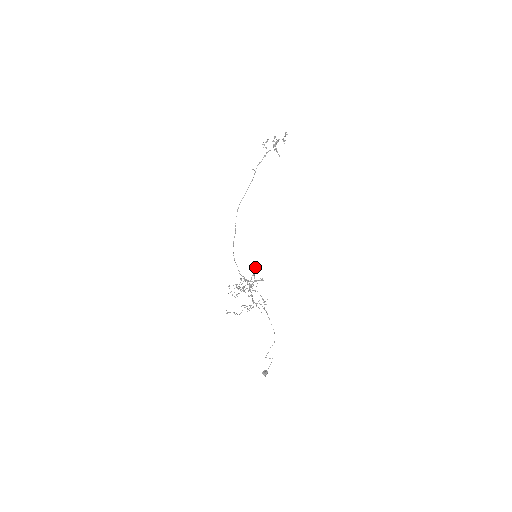
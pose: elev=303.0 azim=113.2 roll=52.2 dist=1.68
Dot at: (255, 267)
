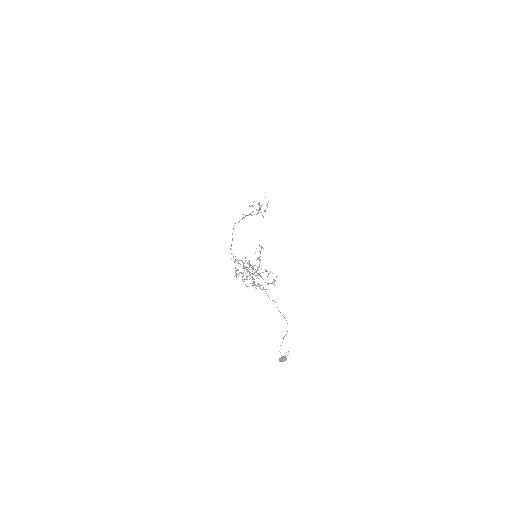
Dot at: (261, 246)
